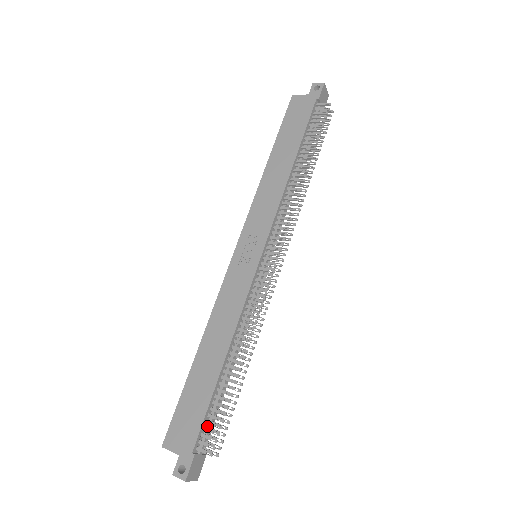
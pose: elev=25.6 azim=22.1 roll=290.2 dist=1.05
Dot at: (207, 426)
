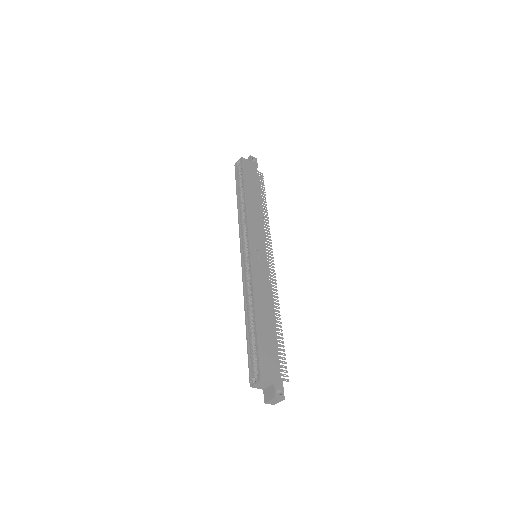
Dot at: occluded
